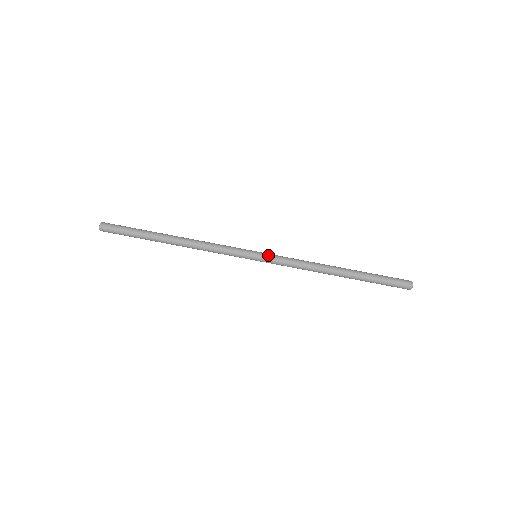
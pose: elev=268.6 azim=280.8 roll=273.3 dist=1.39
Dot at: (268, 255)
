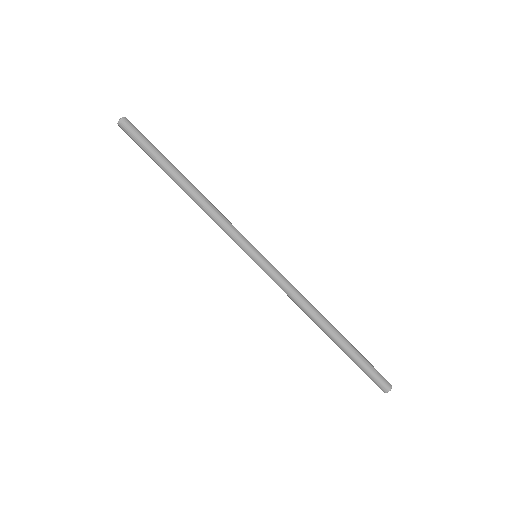
Dot at: (268, 264)
